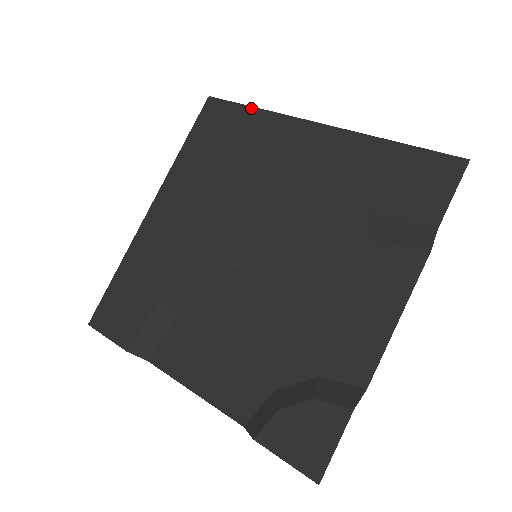
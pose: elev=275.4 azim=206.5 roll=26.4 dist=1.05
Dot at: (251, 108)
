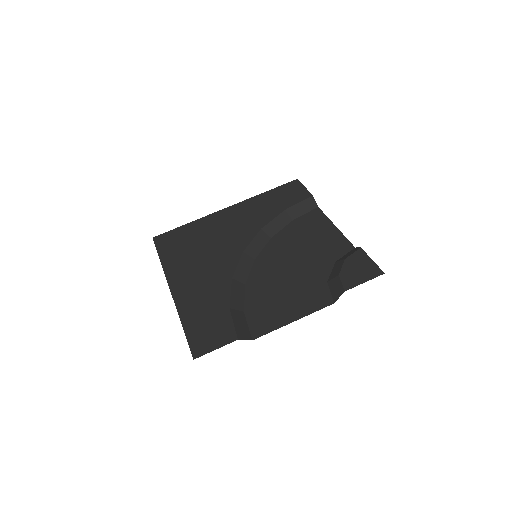
Dot at: (185, 225)
